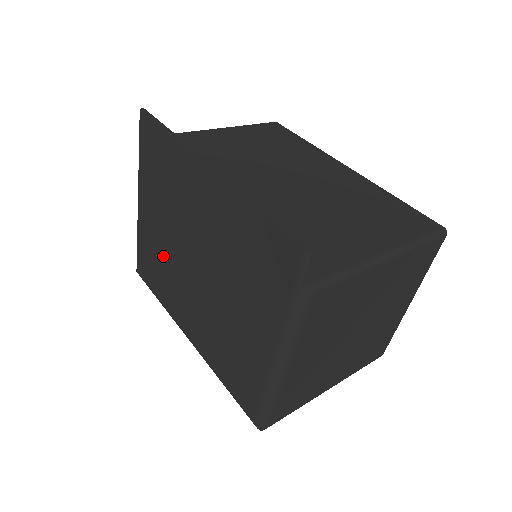
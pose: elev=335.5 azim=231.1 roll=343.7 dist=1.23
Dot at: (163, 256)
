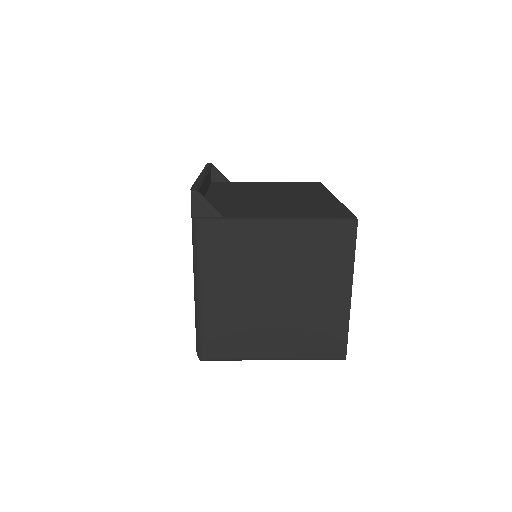
Dot at: occluded
